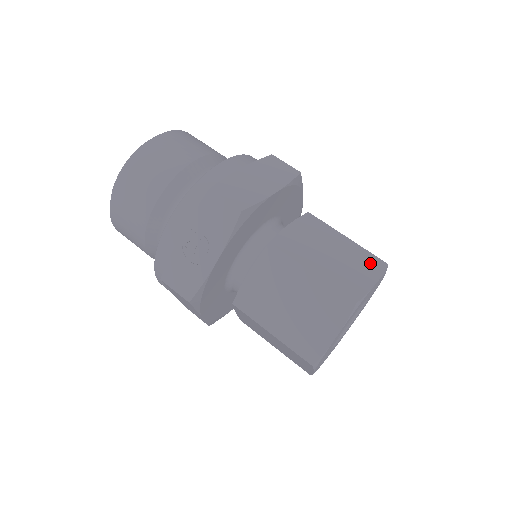
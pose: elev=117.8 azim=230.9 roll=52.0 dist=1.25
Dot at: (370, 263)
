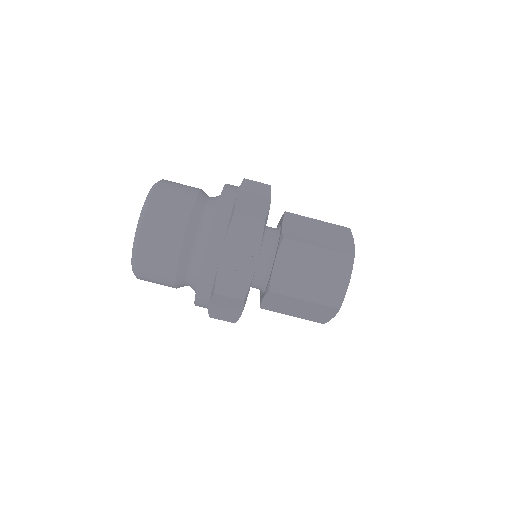
Dot at: (342, 231)
